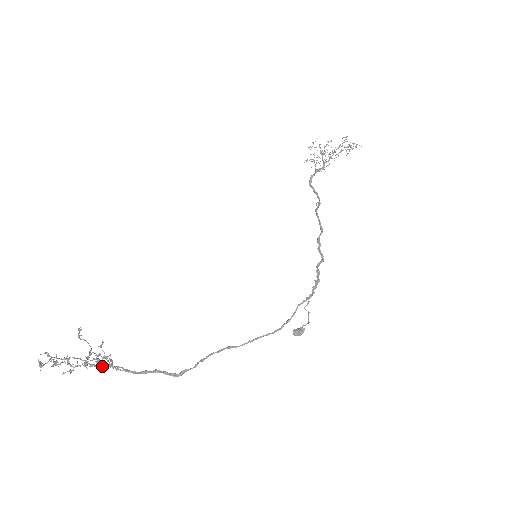
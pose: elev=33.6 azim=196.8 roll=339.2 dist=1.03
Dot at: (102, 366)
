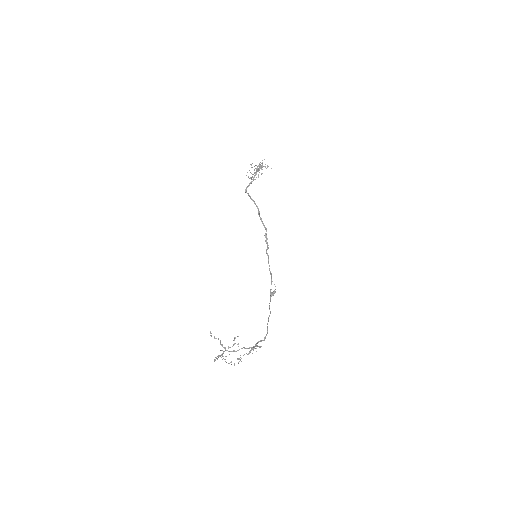
Dot at: occluded
